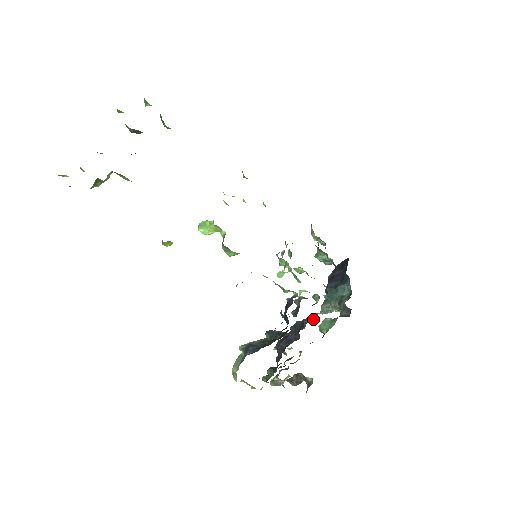
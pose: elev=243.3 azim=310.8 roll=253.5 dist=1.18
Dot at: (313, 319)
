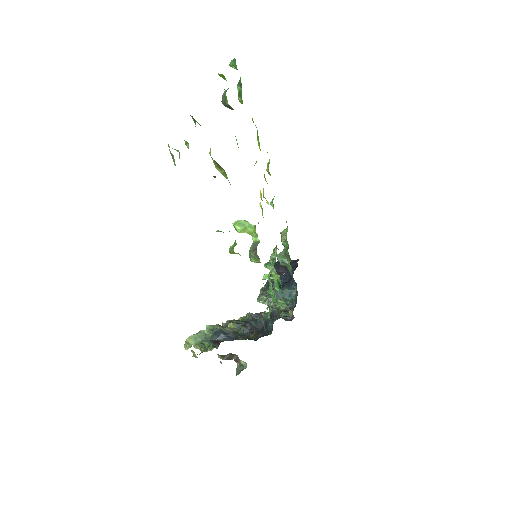
Dot at: occluded
